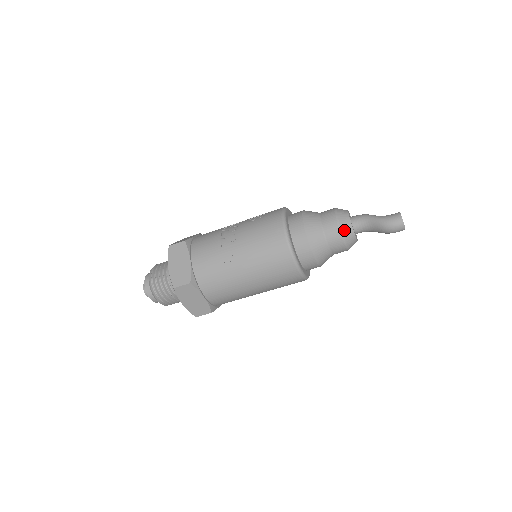
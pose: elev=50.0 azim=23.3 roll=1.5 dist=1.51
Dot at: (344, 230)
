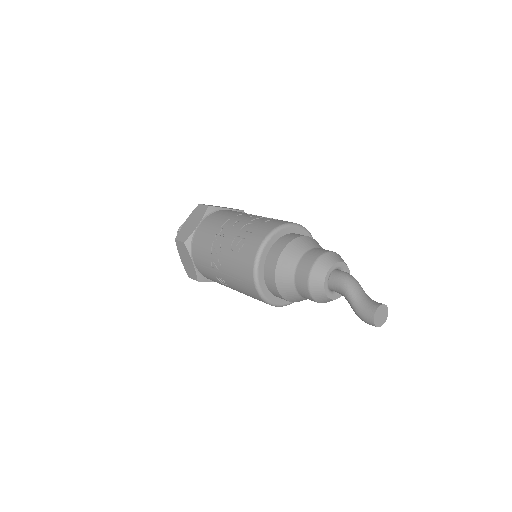
Dot at: (317, 299)
